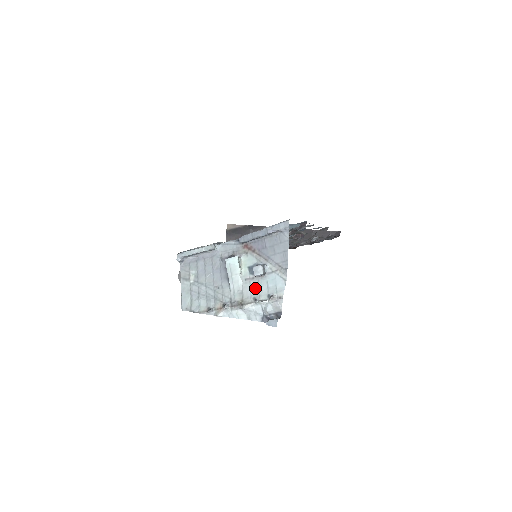
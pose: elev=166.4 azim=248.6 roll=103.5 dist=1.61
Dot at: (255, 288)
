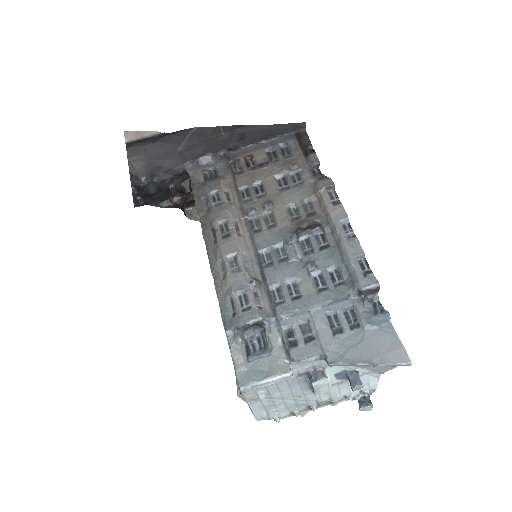
Dot at: (344, 388)
